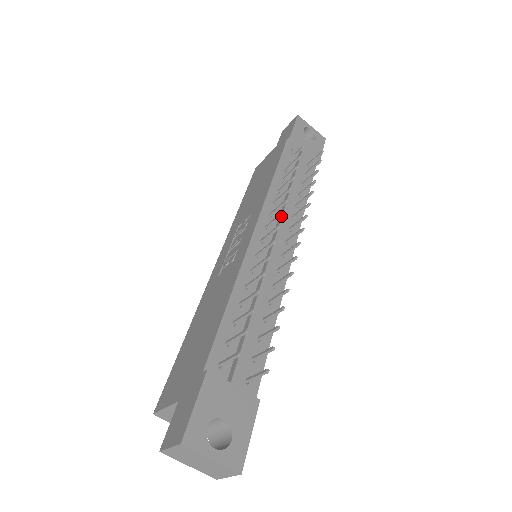
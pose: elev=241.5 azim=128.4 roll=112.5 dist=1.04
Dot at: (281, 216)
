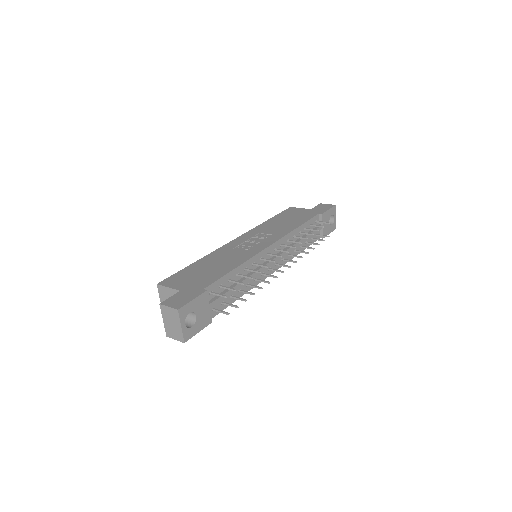
Dot at: (287, 252)
